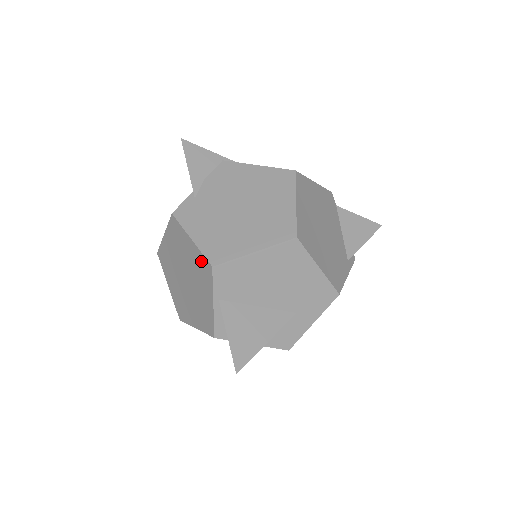
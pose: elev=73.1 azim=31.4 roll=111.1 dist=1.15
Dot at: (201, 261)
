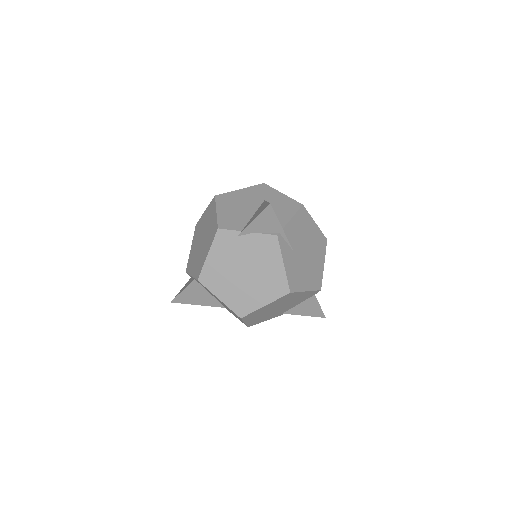
Dot at: (201, 266)
